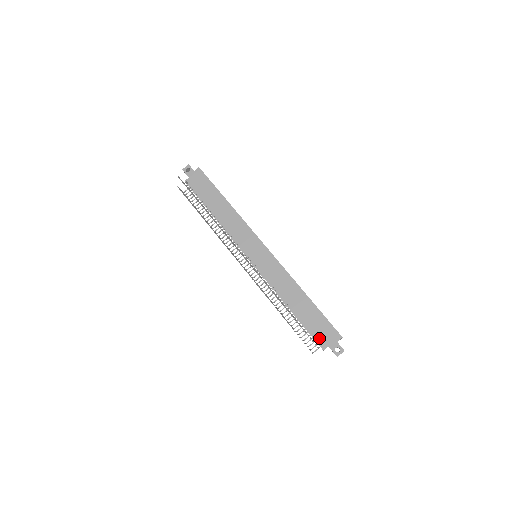
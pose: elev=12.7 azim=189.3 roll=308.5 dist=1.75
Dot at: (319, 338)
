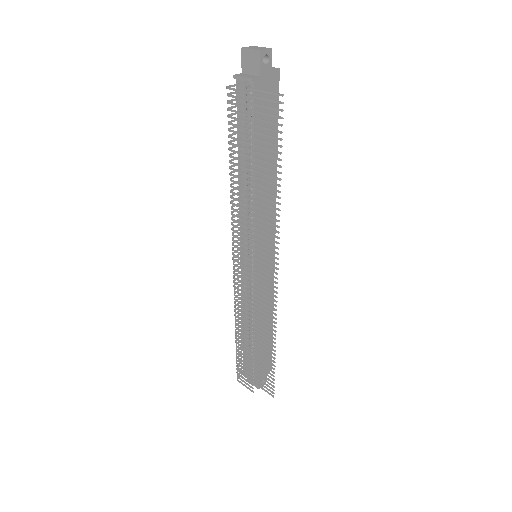
Dot at: (258, 370)
